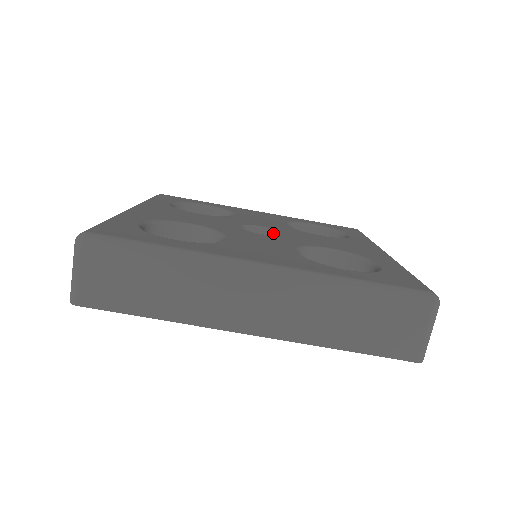
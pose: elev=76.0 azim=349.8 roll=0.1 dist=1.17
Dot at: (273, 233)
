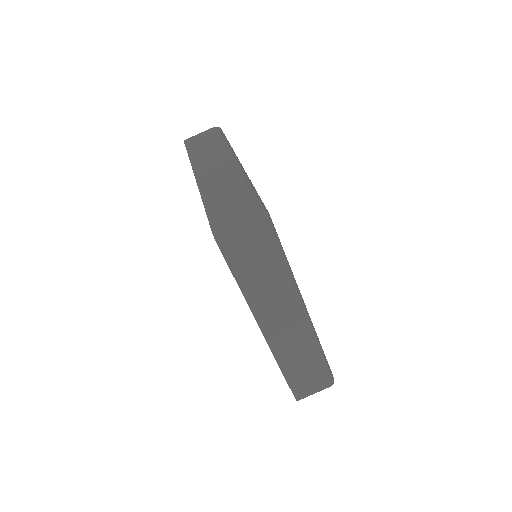
Dot at: occluded
